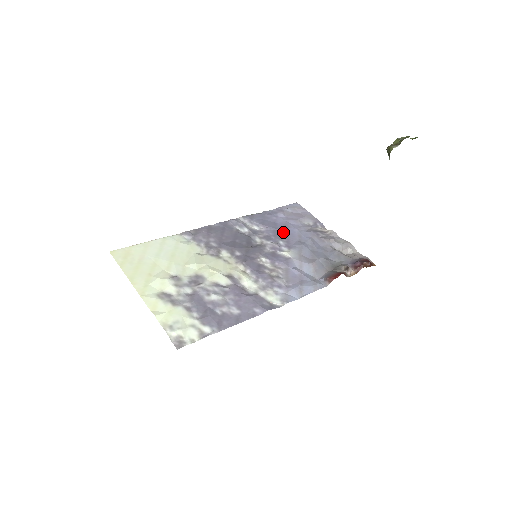
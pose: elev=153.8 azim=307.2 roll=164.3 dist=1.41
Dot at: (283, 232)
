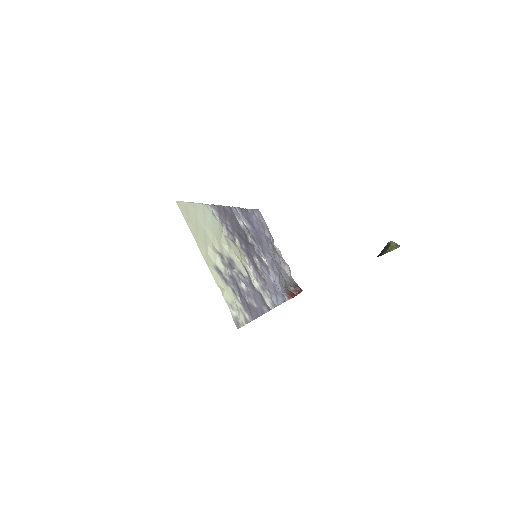
Dot at: (260, 237)
